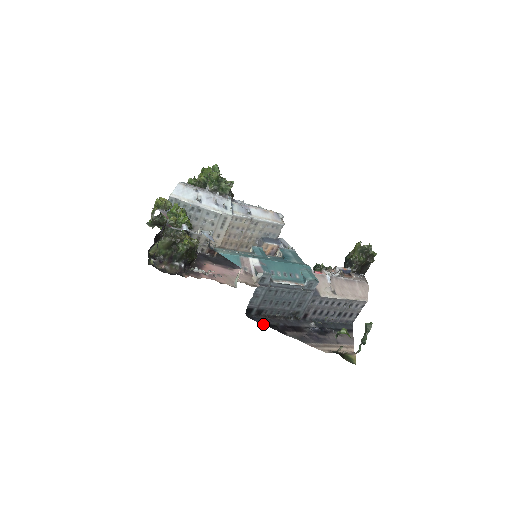
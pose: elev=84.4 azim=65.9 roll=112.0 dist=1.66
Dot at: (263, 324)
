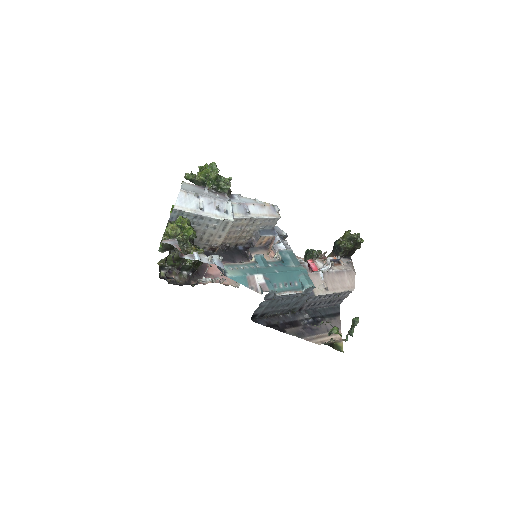
Dot at: (266, 326)
